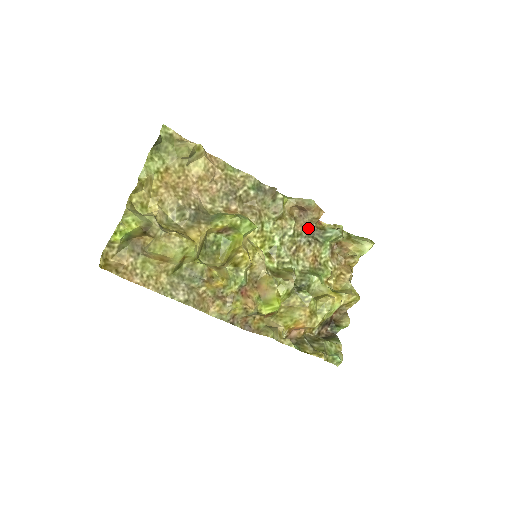
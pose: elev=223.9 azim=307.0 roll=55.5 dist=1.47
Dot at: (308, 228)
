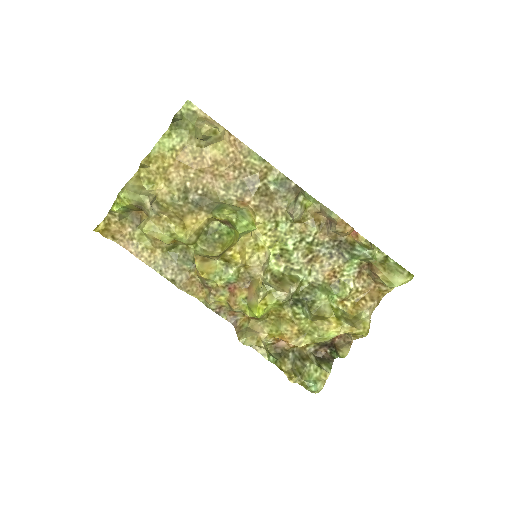
Dot at: (334, 239)
